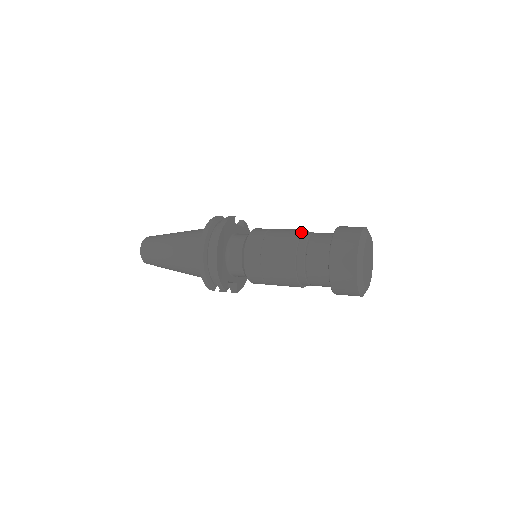
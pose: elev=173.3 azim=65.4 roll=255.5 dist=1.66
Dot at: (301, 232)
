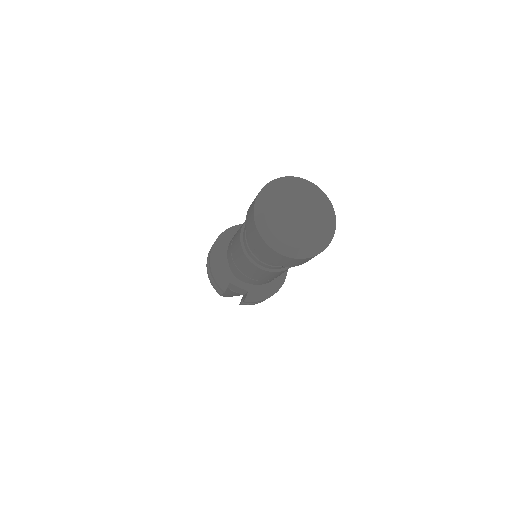
Dot at: occluded
